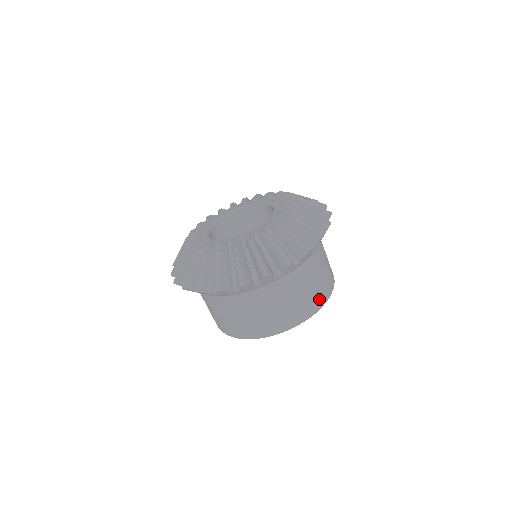
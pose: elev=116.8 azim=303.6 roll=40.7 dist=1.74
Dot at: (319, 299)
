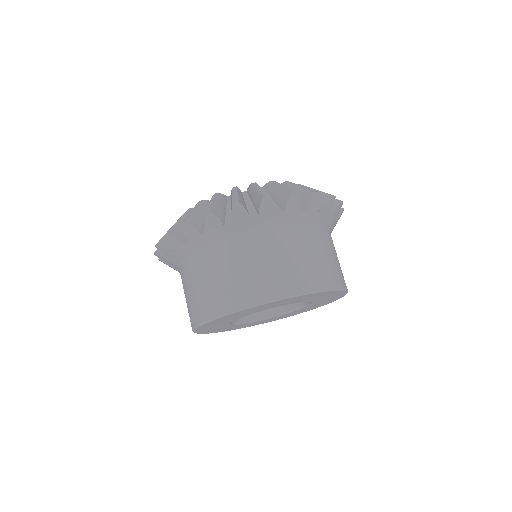
Dot at: (311, 279)
